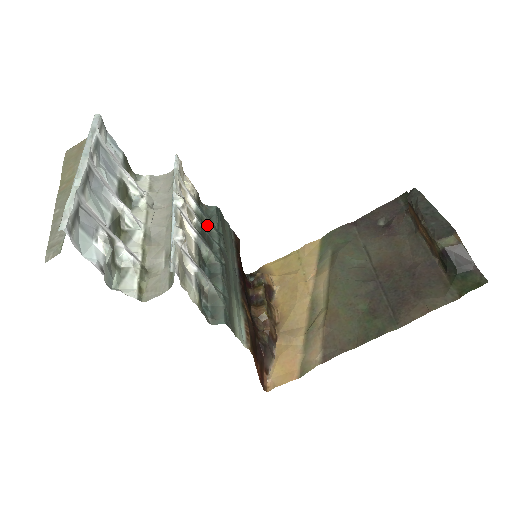
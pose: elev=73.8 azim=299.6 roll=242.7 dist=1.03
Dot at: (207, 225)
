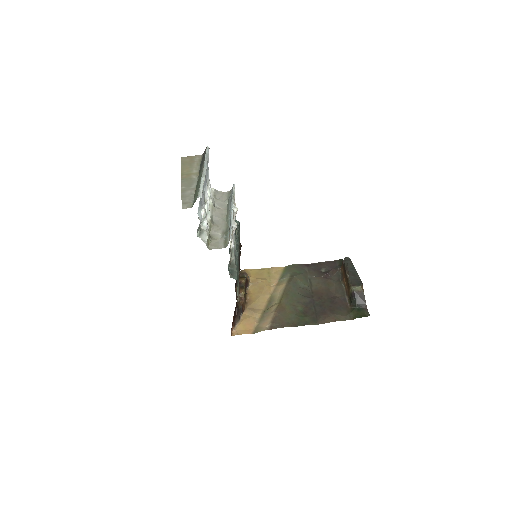
Dot at: occluded
